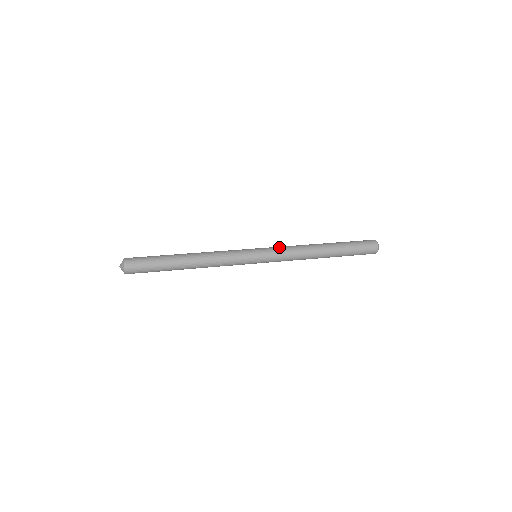
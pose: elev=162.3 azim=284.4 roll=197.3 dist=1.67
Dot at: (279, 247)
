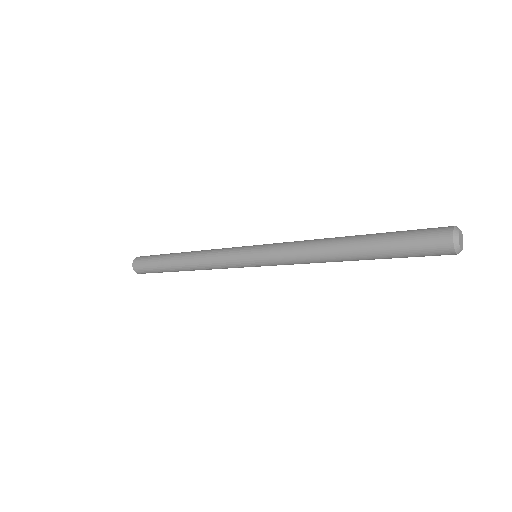
Dot at: (285, 242)
